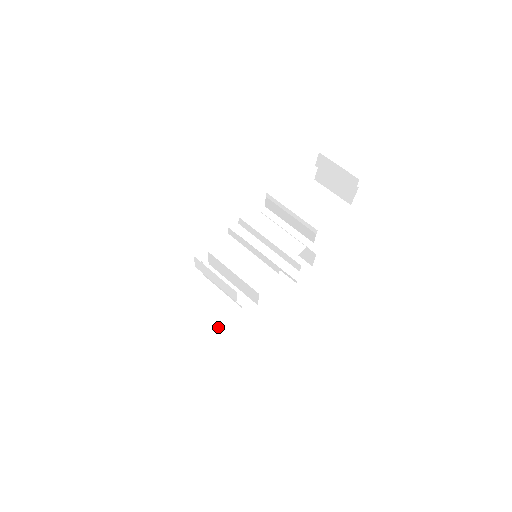
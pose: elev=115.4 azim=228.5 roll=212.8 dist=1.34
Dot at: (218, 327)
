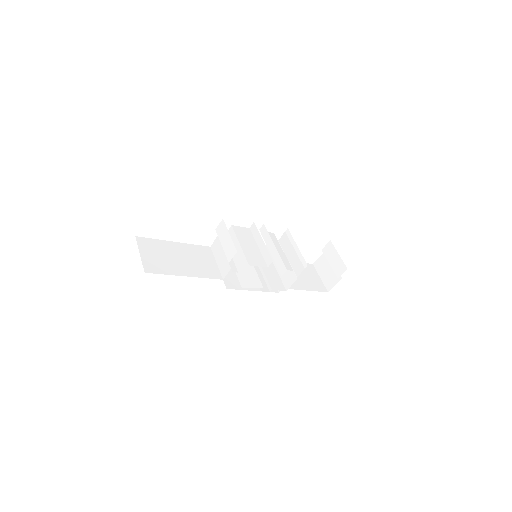
Dot at: (201, 275)
